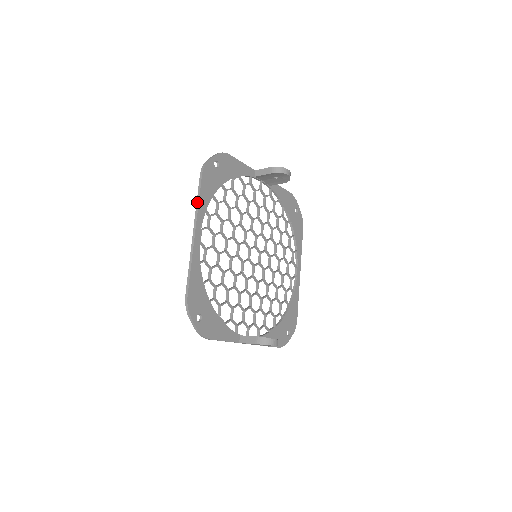
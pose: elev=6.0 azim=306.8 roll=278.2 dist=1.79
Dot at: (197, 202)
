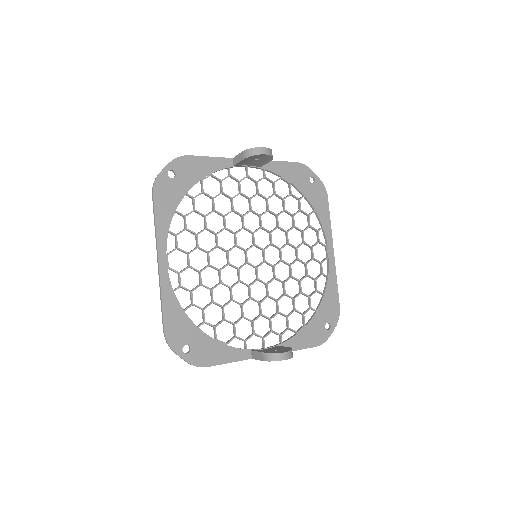
Dot at: occluded
